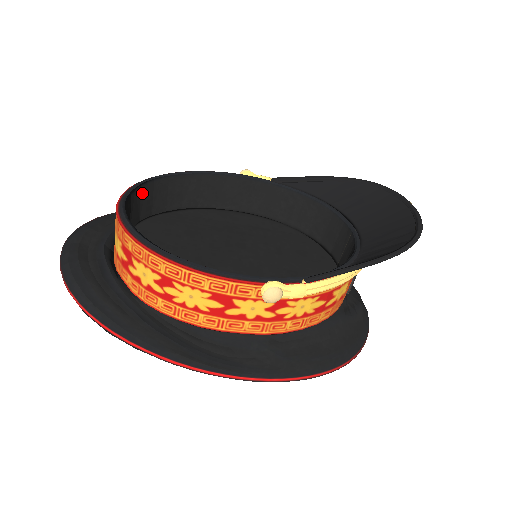
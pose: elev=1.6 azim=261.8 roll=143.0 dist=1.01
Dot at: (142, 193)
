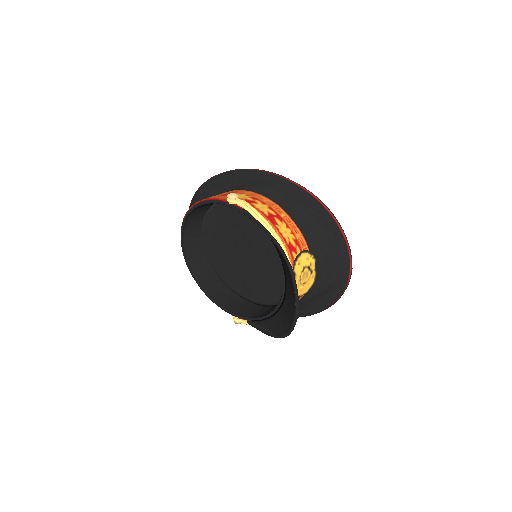
Dot at: (190, 221)
